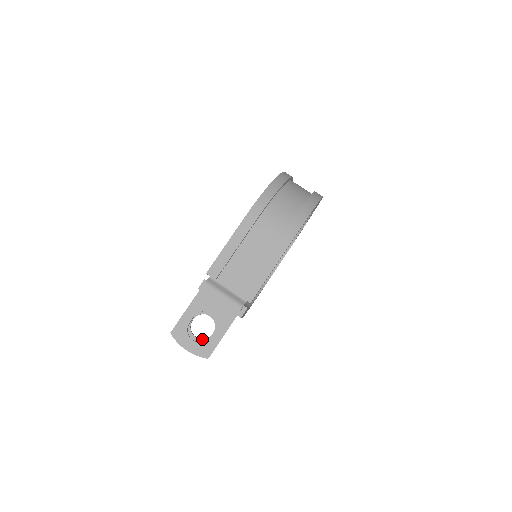
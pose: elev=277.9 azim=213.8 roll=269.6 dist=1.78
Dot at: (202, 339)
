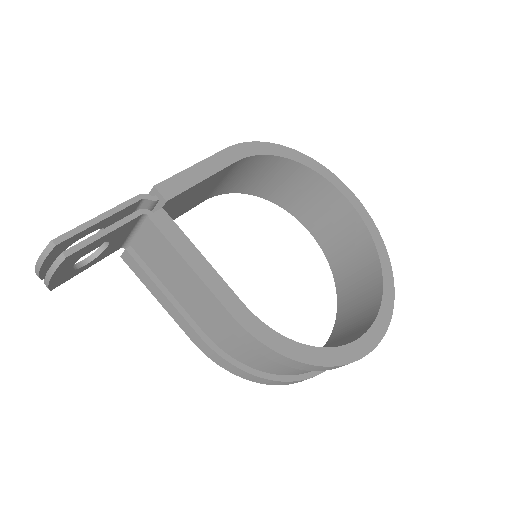
Dot at: occluded
